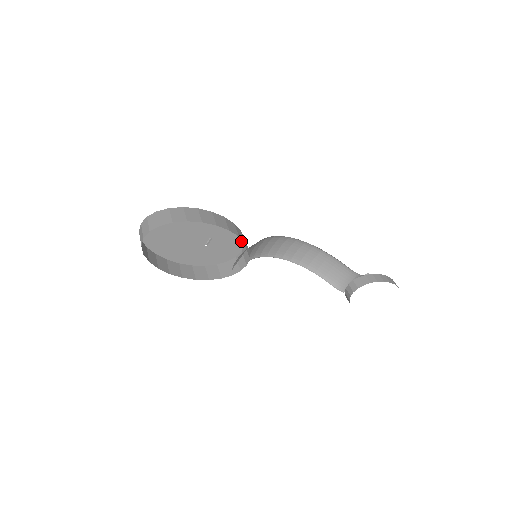
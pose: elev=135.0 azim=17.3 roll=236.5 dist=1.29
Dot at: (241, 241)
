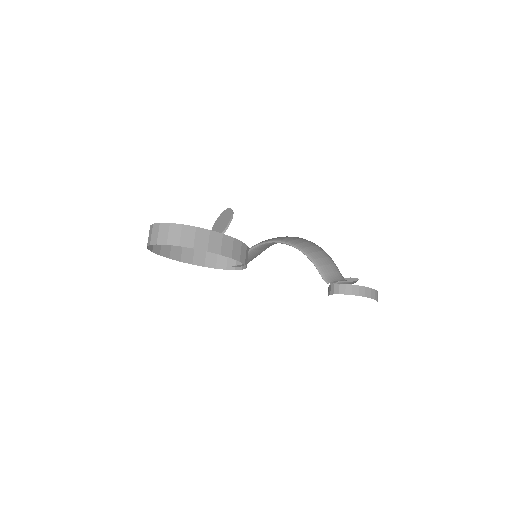
Dot at: occluded
